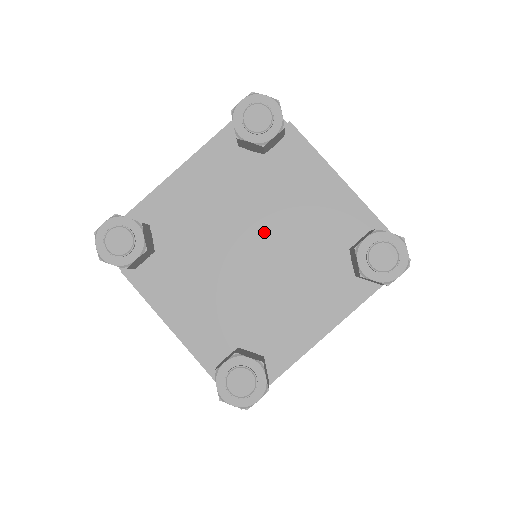
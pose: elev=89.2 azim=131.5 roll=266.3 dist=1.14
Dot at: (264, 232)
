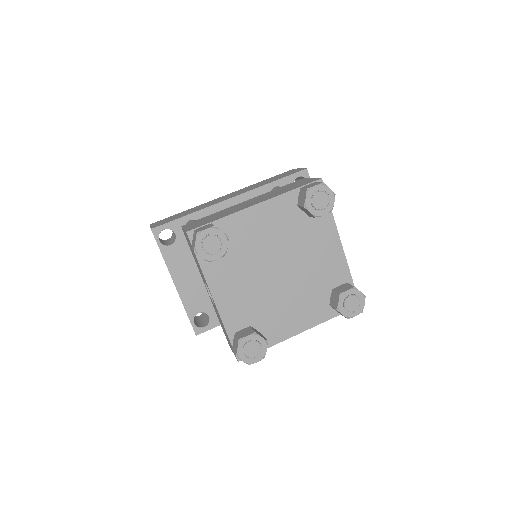
Dot at: (291, 263)
